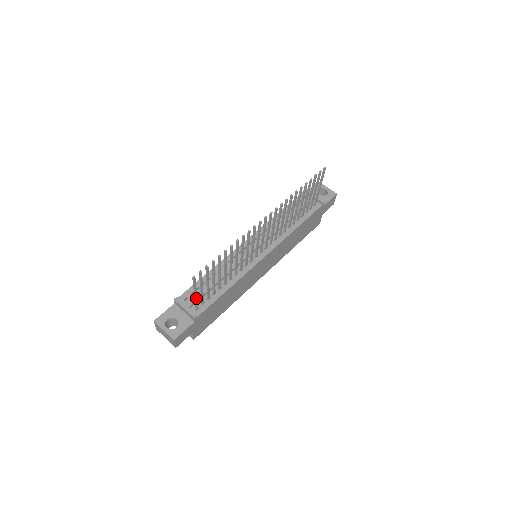
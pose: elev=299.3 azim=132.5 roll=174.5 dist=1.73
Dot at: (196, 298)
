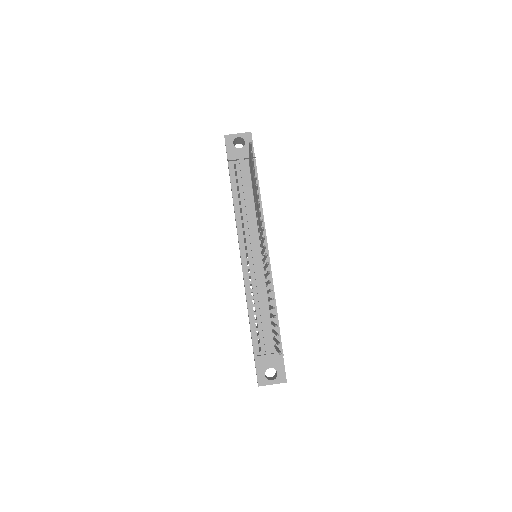
Dot at: occluded
